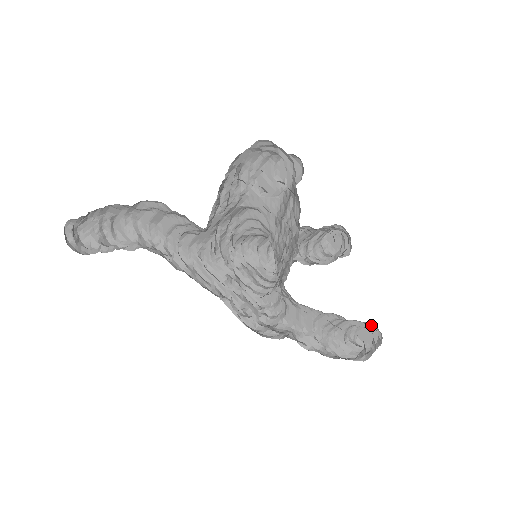
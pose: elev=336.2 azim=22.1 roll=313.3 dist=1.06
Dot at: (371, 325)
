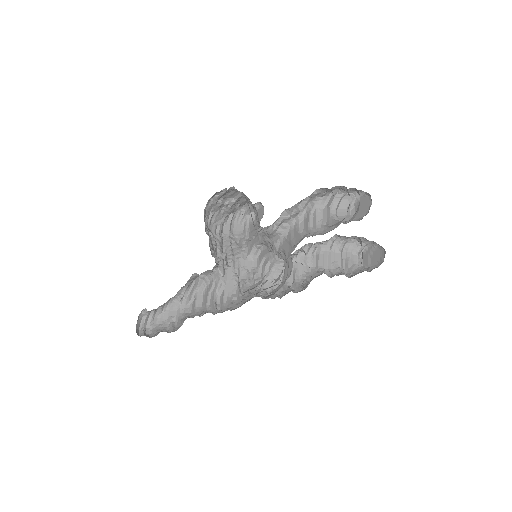
Dot at: (353, 199)
